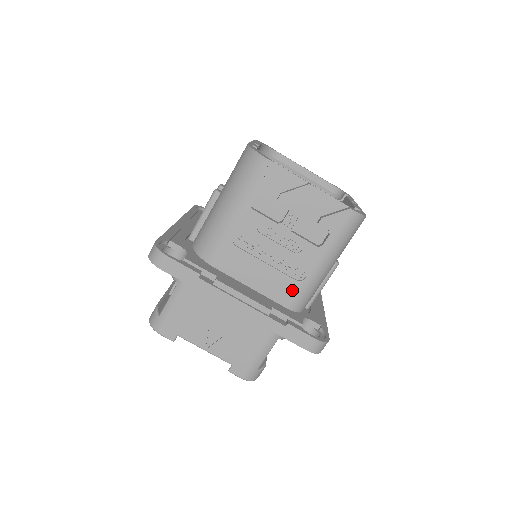
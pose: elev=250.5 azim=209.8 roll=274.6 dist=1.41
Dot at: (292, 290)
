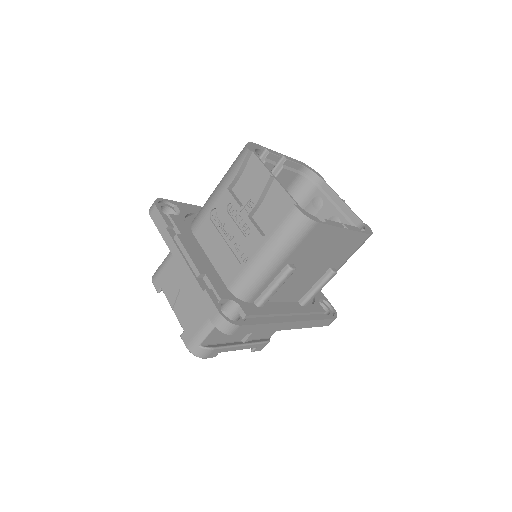
Dot at: (235, 272)
